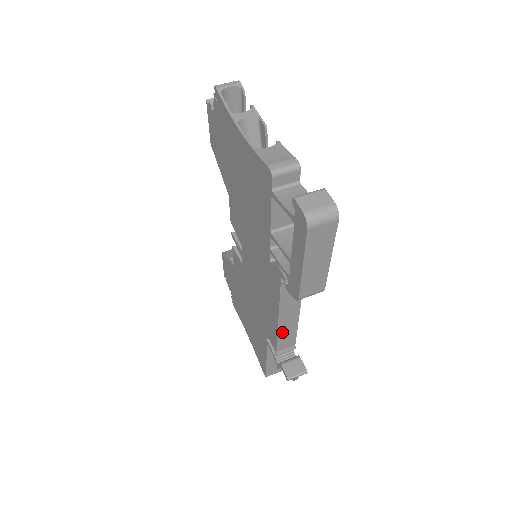
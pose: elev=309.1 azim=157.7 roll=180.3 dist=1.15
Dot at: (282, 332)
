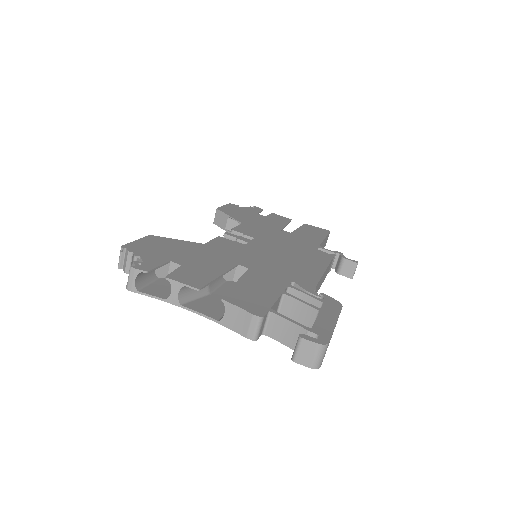
Dot at: (324, 277)
